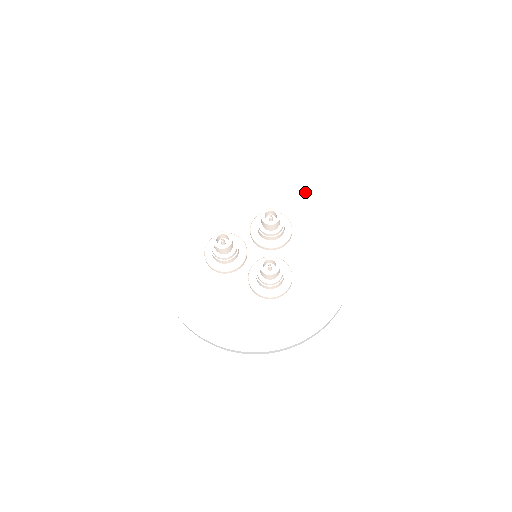
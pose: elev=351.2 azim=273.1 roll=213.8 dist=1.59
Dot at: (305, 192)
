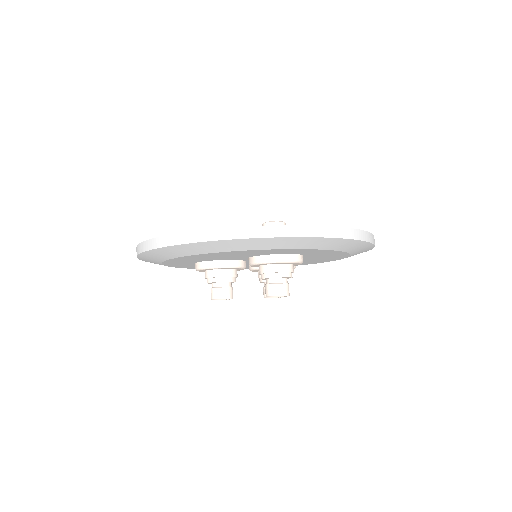
Dot at: (332, 242)
